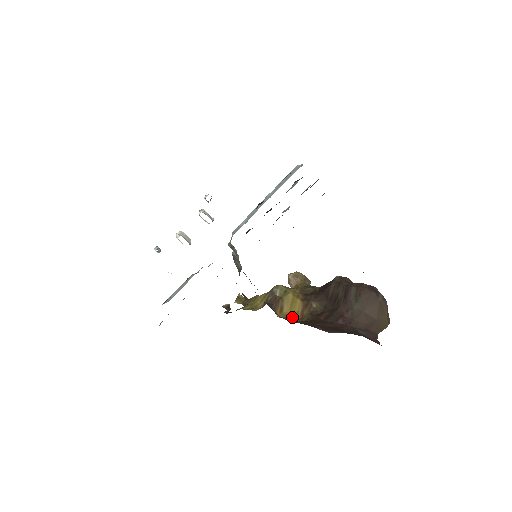
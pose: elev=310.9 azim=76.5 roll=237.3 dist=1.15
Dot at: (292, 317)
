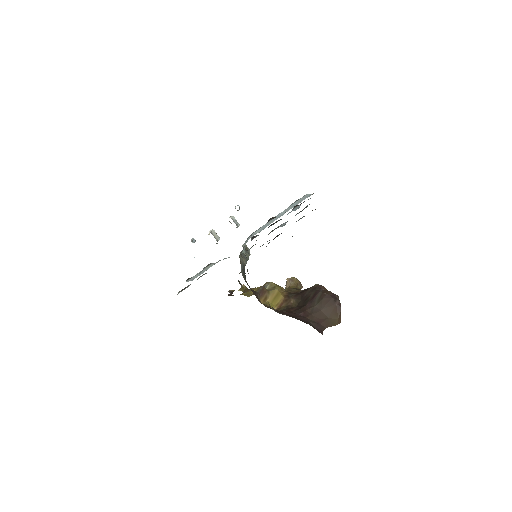
Dot at: (272, 306)
